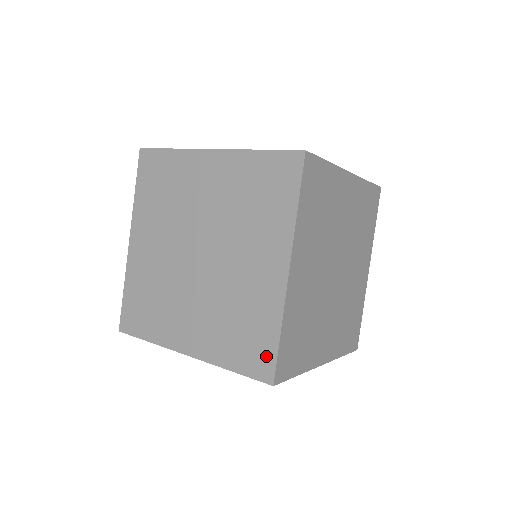
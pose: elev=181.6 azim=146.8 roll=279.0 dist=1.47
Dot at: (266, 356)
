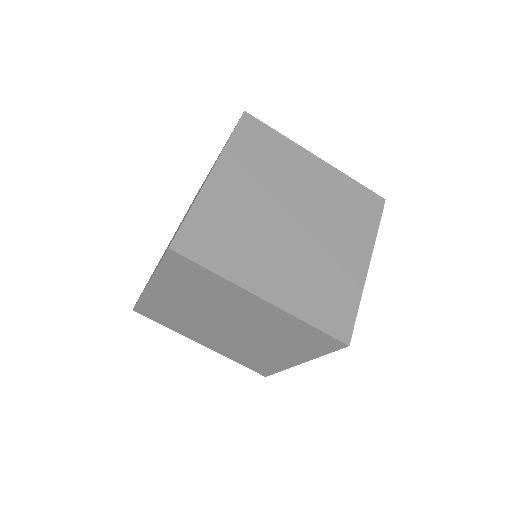
Dot at: (346, 320)
